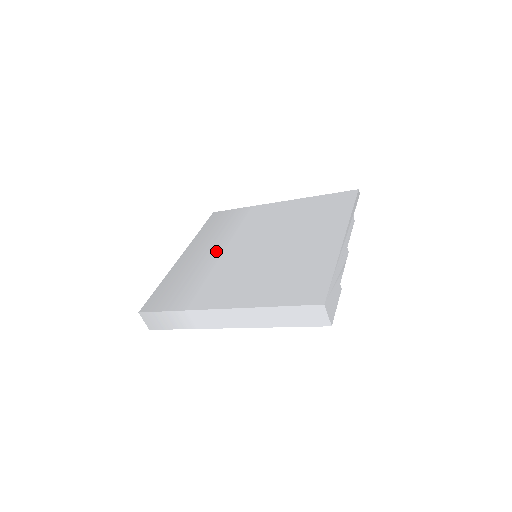
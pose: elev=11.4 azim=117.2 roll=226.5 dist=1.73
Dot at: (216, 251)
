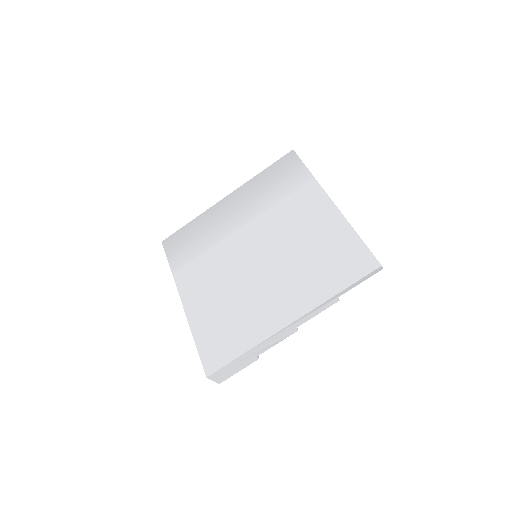
Dot at: (239, 222)
